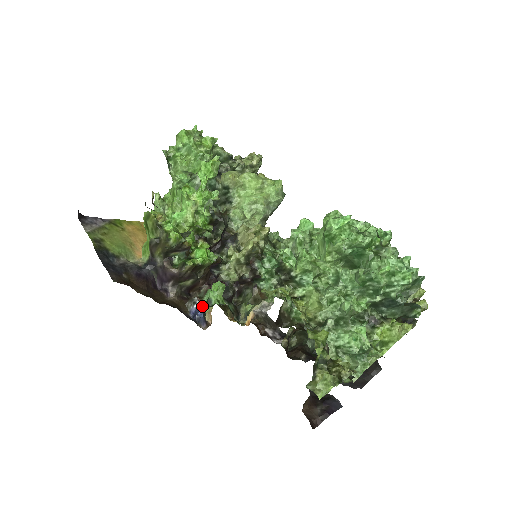
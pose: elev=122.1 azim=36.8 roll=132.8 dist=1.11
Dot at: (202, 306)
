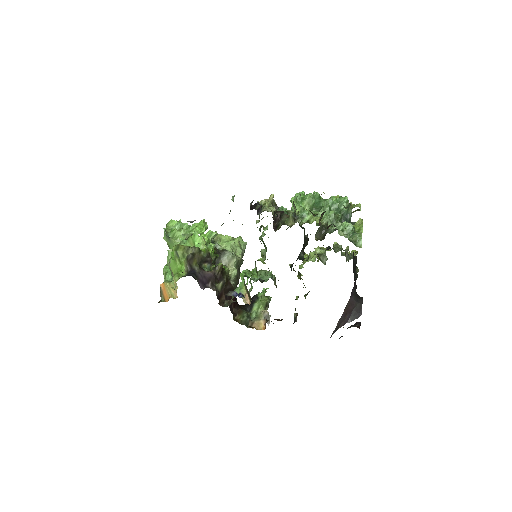
Dot at: occluded
